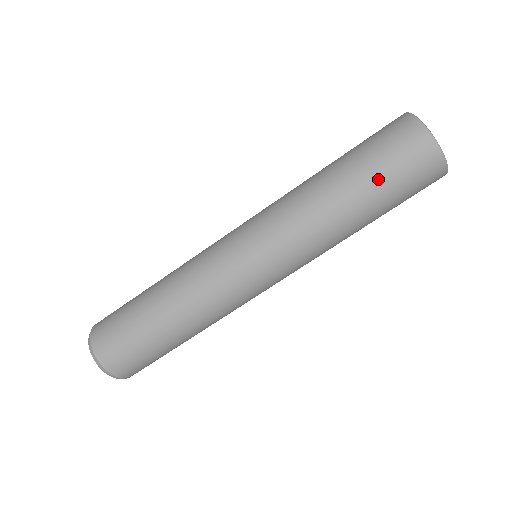
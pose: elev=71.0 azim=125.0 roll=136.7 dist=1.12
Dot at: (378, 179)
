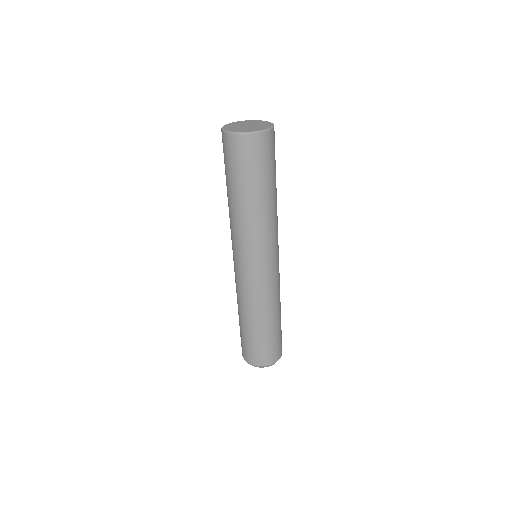
Dot at: (263, 176)
